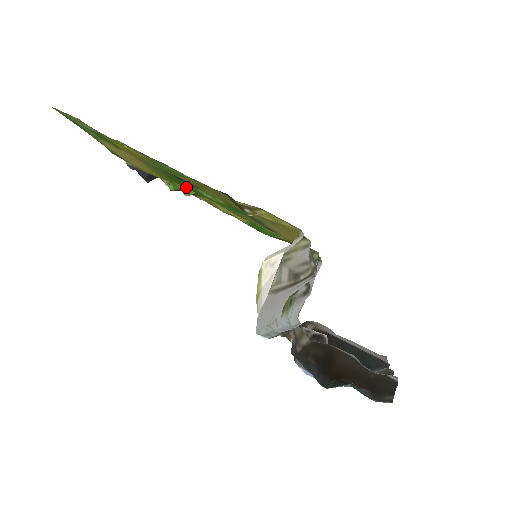
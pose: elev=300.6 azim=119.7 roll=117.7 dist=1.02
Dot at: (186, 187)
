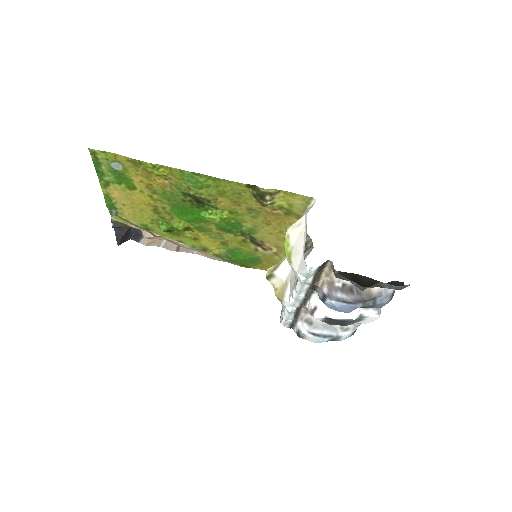
Dot at: (185, 218)
